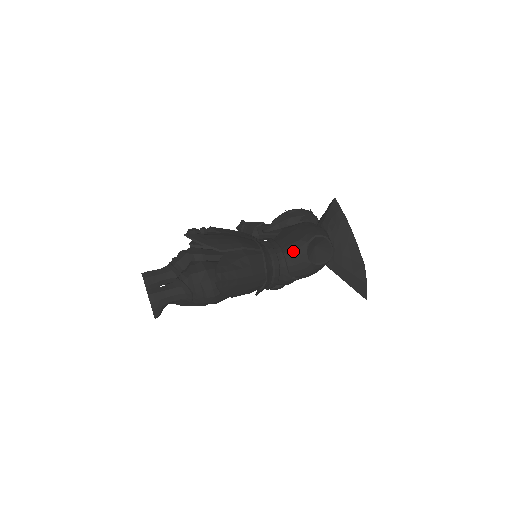
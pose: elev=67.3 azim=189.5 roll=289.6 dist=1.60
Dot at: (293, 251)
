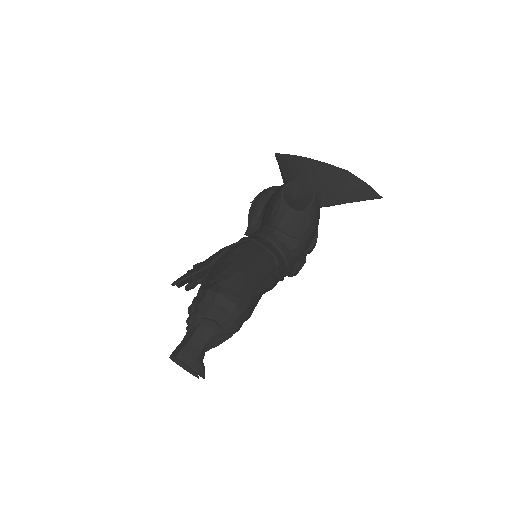
Dot at: (277, 217)
